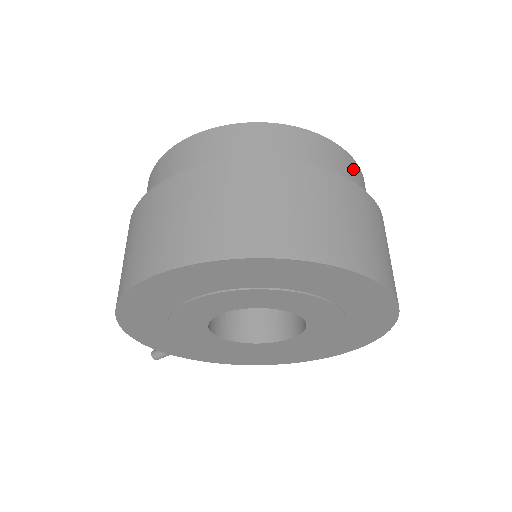
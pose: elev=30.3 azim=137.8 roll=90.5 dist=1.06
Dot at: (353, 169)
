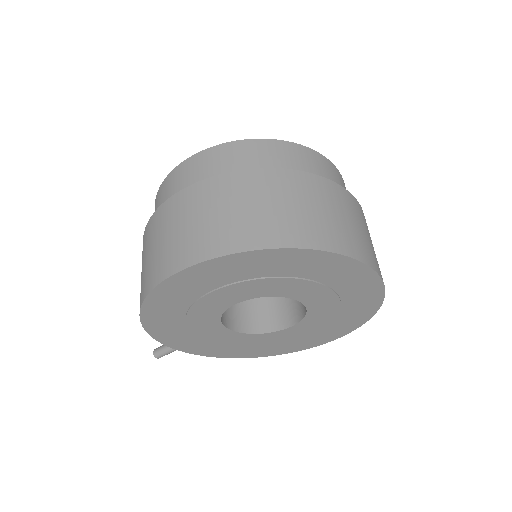
Dot at: (340, 179)
